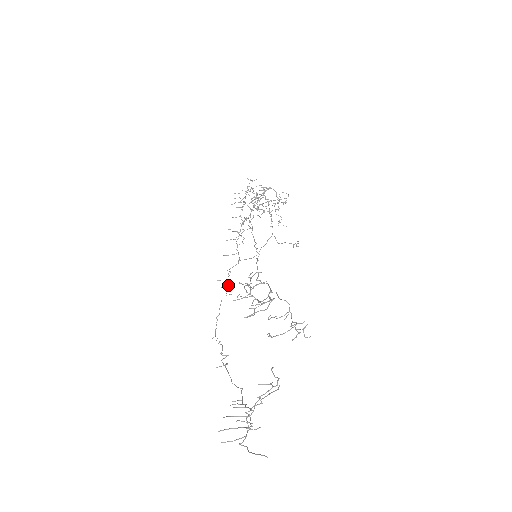
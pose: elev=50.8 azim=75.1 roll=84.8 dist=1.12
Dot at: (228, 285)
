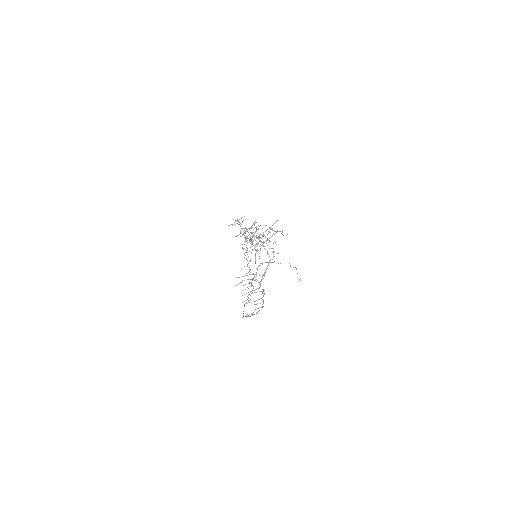
Dot at: occluded
